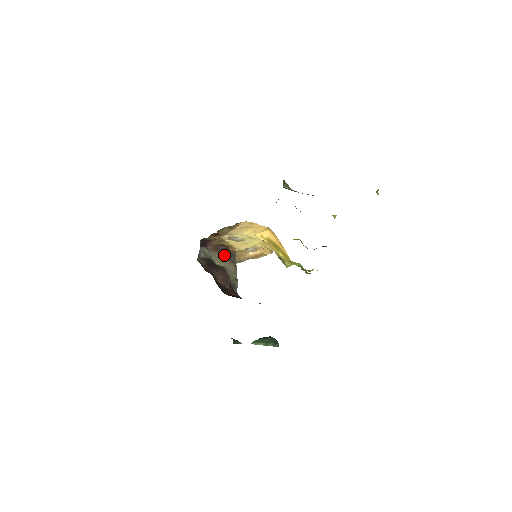
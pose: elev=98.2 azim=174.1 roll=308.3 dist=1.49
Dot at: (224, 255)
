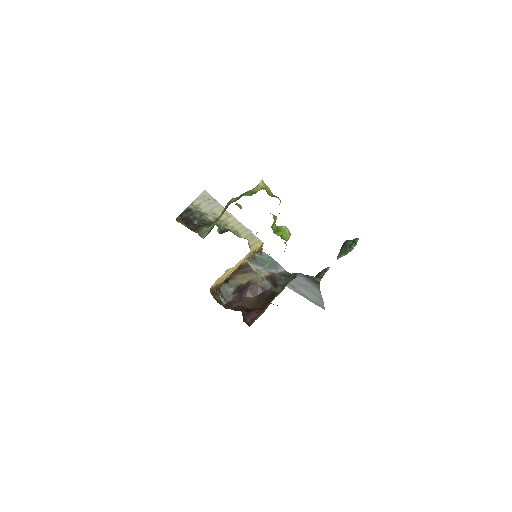
Dot at: (243, 272)
